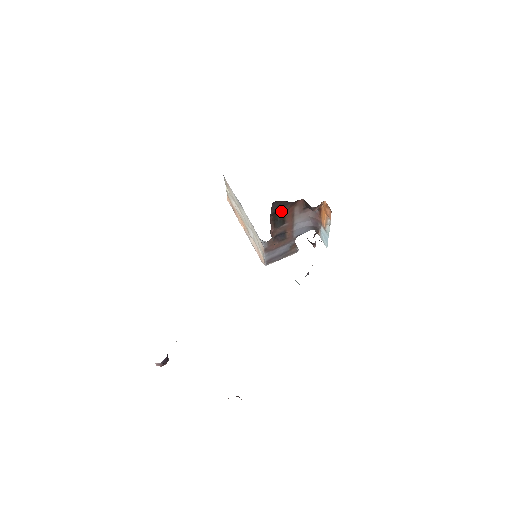
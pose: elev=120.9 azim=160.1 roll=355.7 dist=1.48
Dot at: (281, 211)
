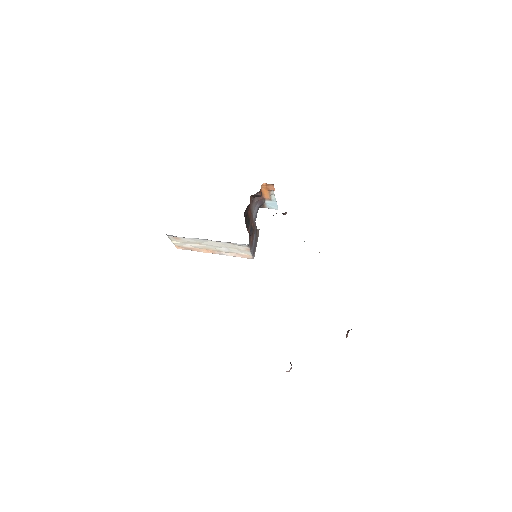
Dot at: (246, 215)
